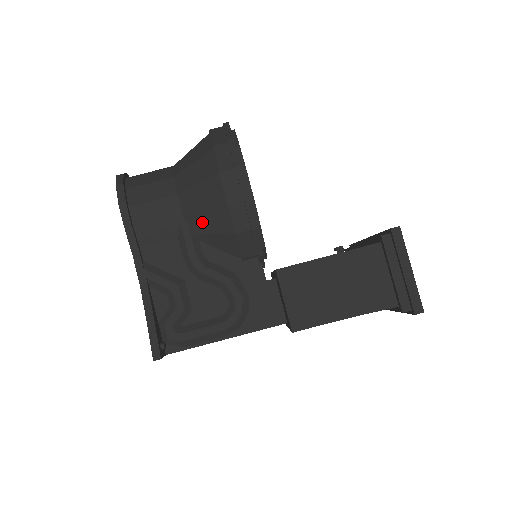
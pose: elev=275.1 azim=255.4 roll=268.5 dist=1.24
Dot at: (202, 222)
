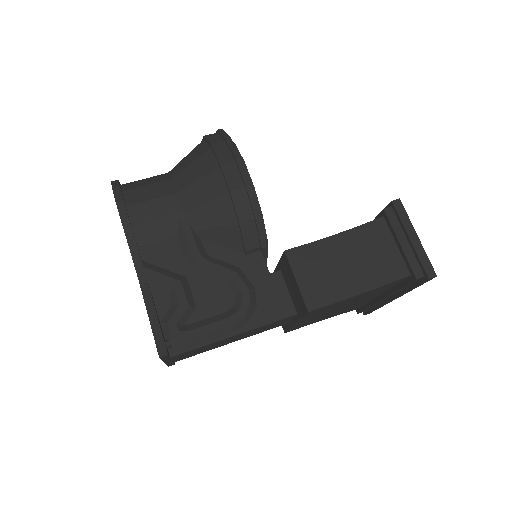
Dot at: (203, 216)
